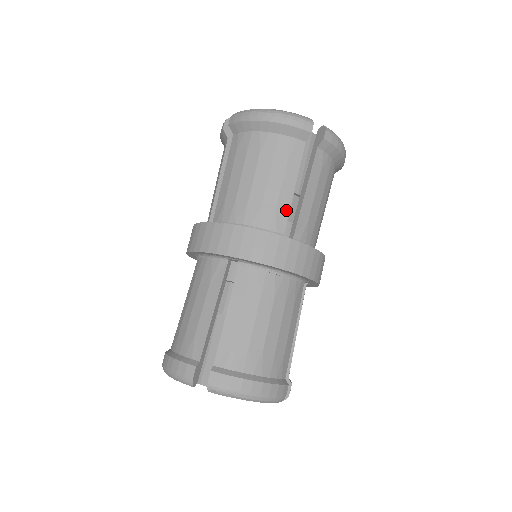
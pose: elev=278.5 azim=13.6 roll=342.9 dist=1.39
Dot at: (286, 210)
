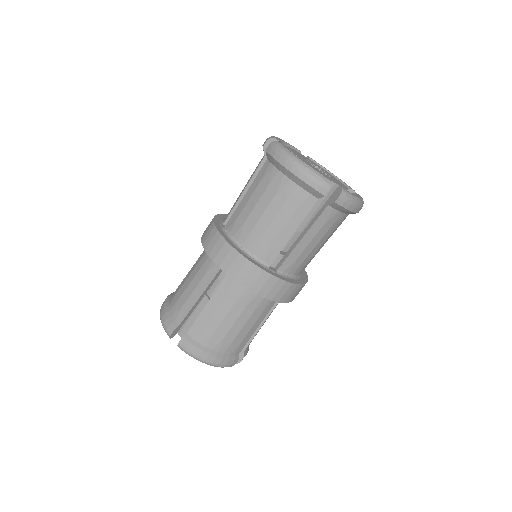
Dot at: (279, 248)
